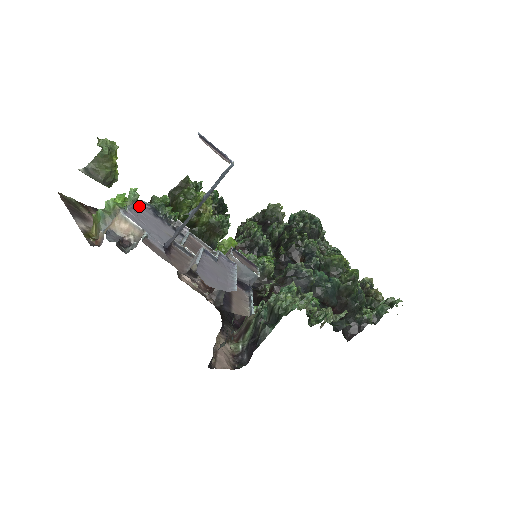
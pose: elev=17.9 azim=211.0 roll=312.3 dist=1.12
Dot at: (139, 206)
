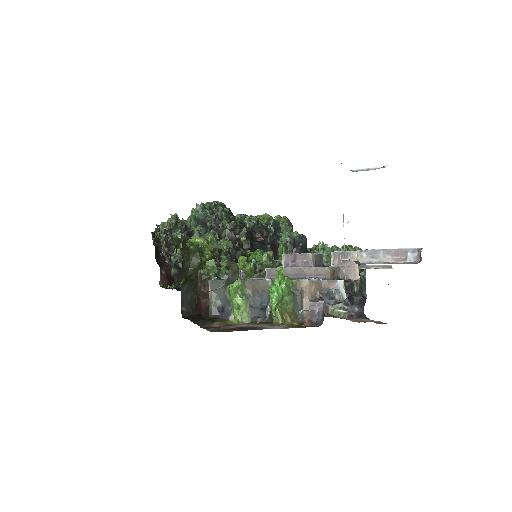
Dot at: occluded
